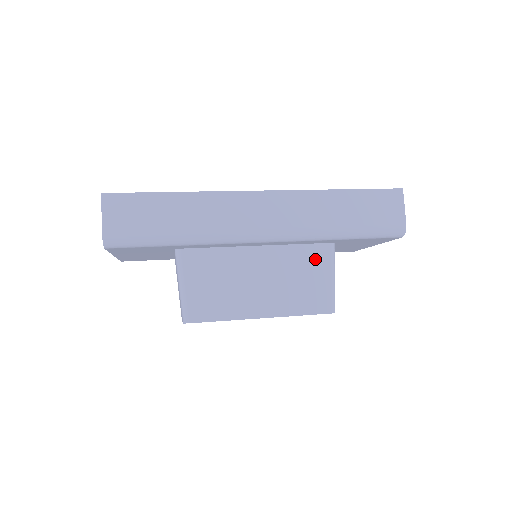
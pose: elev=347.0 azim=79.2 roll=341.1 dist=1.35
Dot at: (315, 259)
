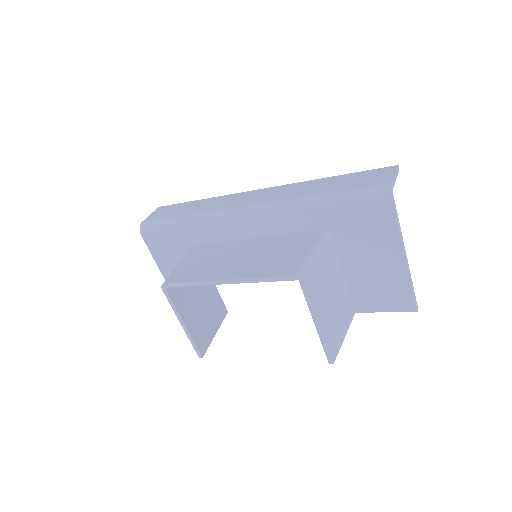
Dot at: (301, 241)
